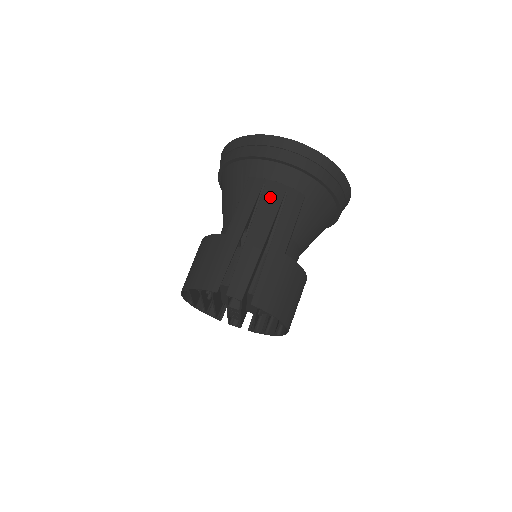
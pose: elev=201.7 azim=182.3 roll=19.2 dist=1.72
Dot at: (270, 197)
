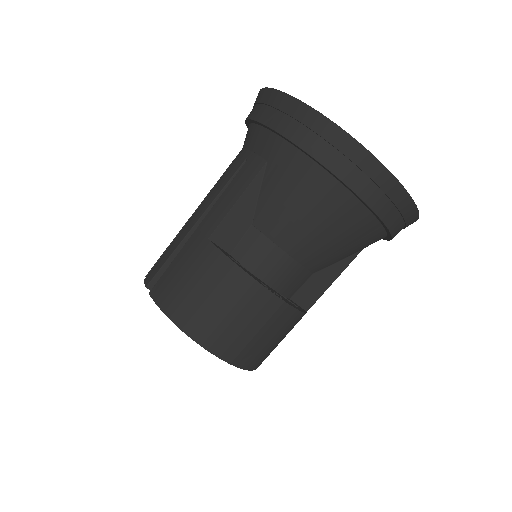
Dot at: (230, 168)
